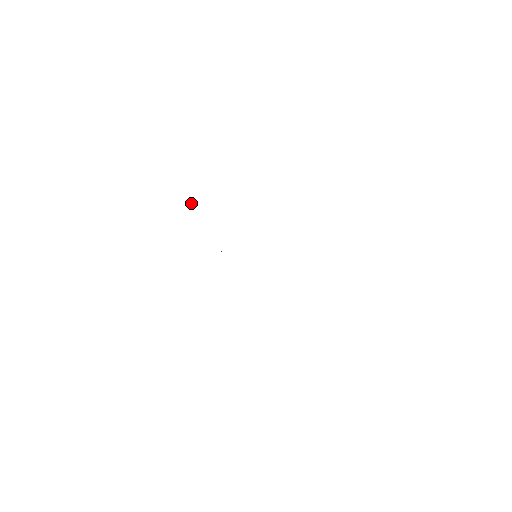
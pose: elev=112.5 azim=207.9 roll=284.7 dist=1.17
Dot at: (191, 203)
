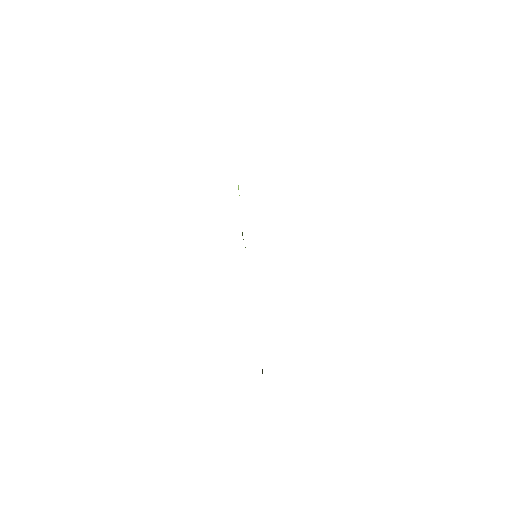
Dot at: occluded
